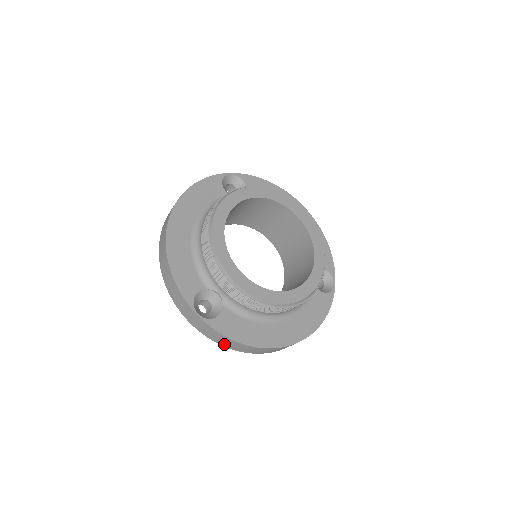
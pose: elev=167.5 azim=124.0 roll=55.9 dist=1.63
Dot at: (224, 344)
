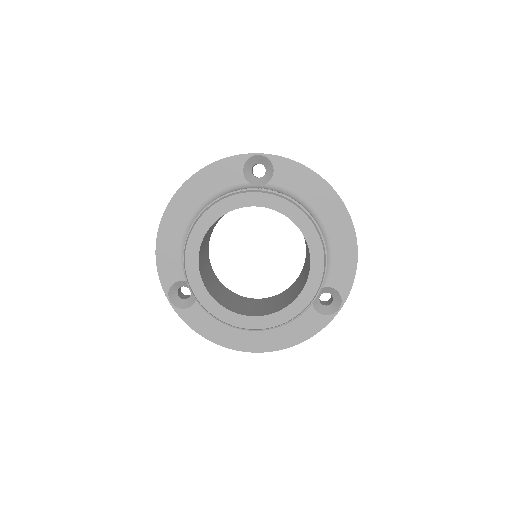
Dot at: occluded
